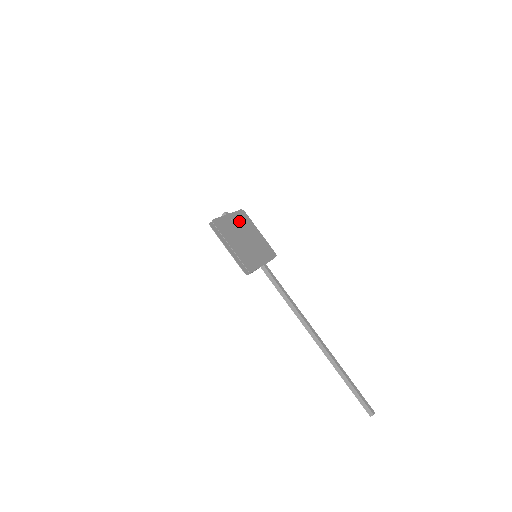
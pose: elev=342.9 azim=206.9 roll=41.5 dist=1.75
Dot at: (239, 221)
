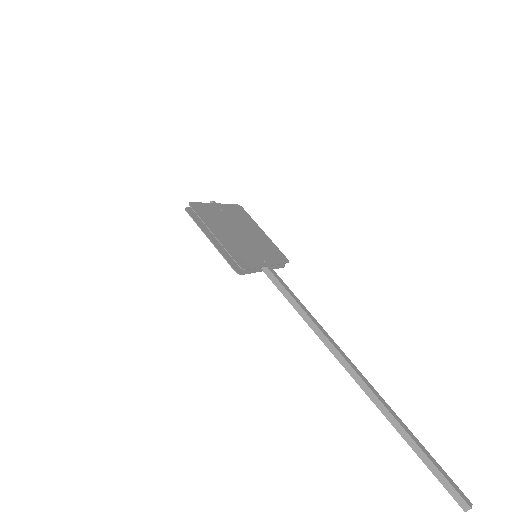
Dot at: (232, 214)
